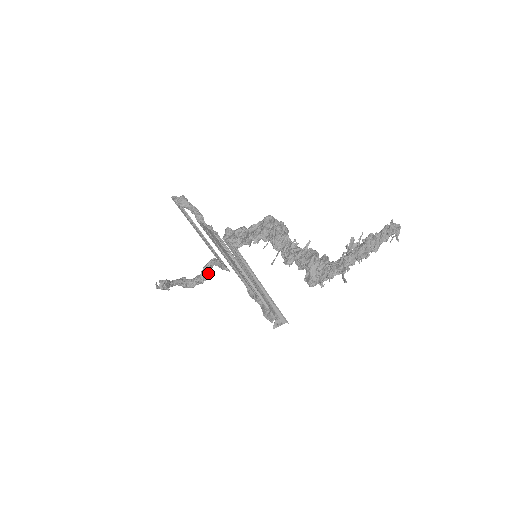
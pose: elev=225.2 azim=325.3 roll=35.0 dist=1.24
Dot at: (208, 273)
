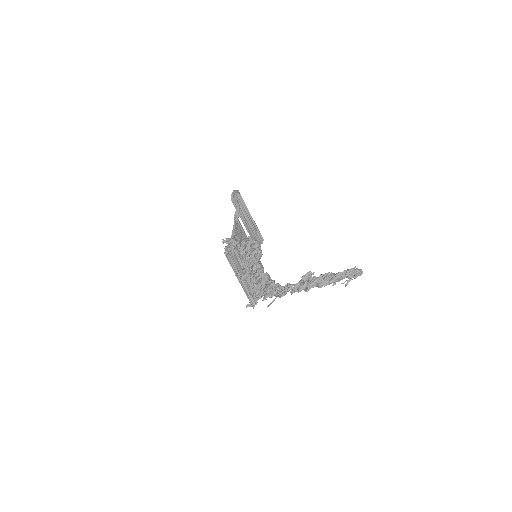
Dot at: occluded
